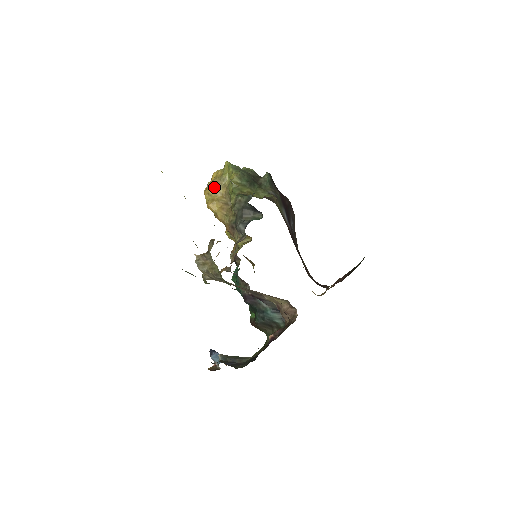
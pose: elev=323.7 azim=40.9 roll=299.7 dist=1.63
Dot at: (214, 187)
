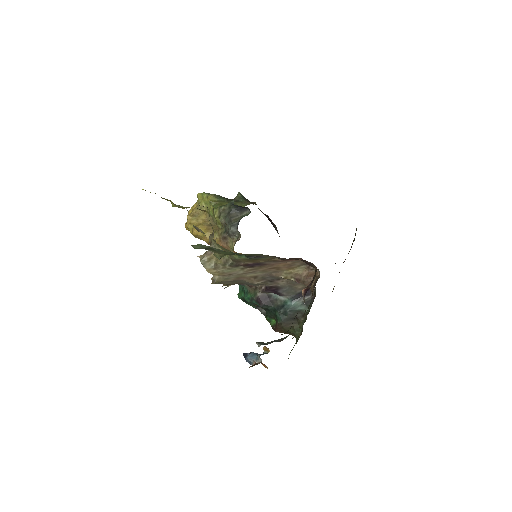
Dot at: (194, 217)
